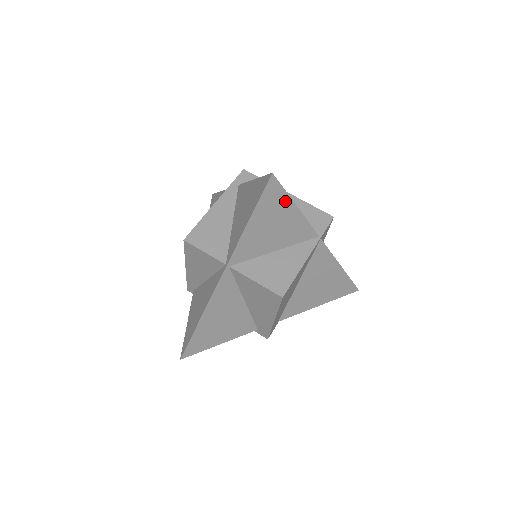
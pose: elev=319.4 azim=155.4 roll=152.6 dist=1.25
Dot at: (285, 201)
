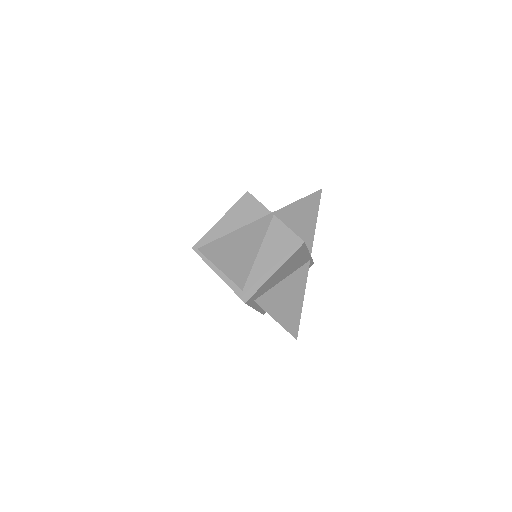
Dot at: (315, 211)
